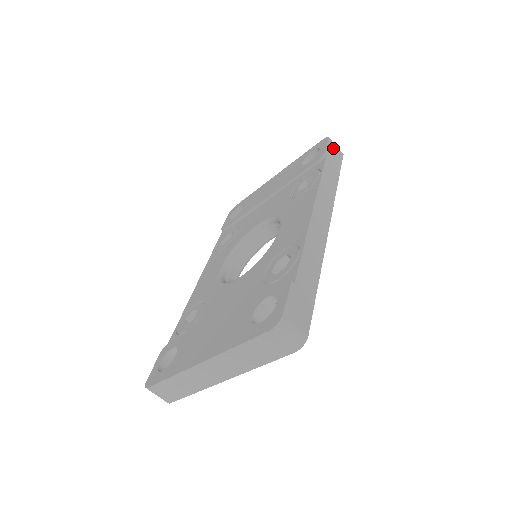
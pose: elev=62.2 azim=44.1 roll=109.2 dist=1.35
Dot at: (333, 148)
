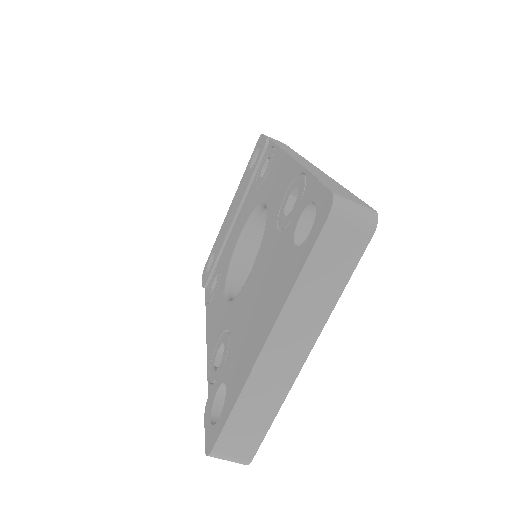
Dot at: (271, 138)
